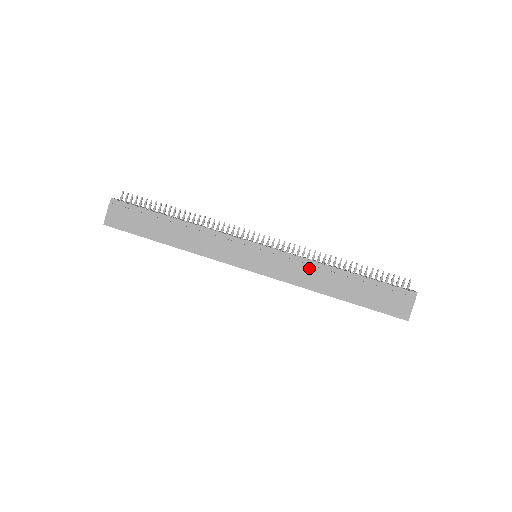
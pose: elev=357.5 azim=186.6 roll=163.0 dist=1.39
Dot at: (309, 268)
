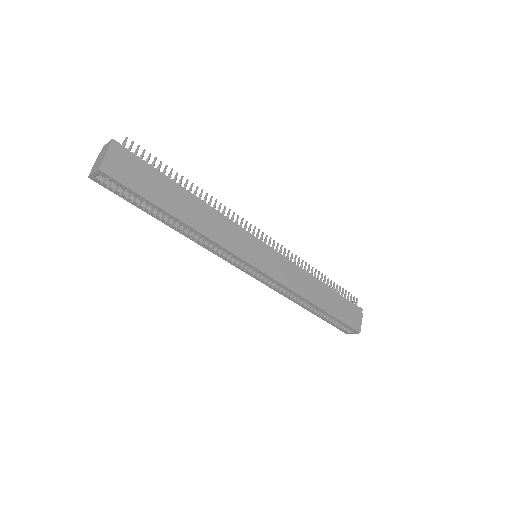
Dot at: (302, 275)
